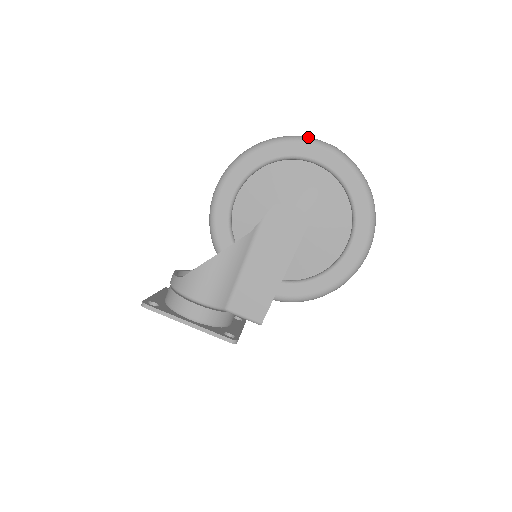
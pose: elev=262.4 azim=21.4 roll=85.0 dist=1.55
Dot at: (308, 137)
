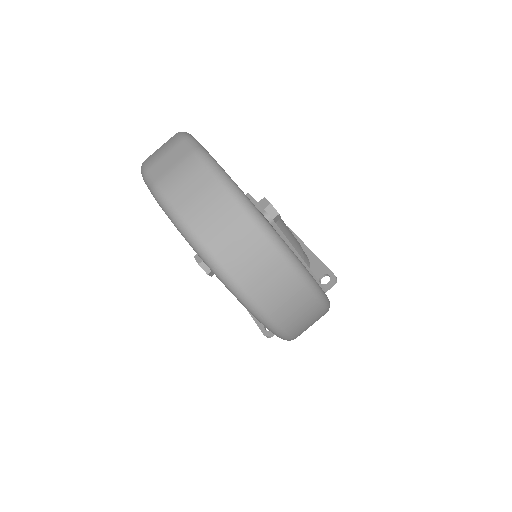
Dot at: (142, 171)
